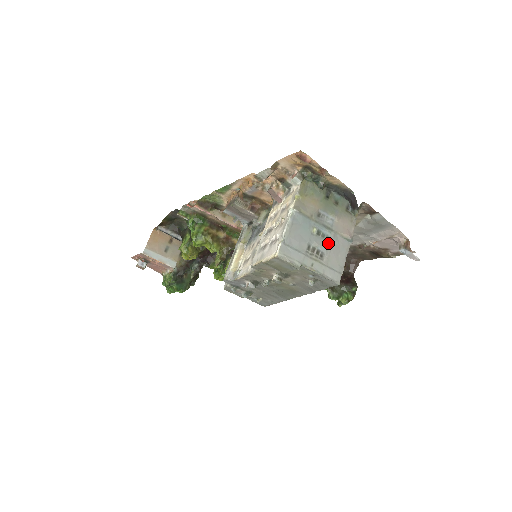
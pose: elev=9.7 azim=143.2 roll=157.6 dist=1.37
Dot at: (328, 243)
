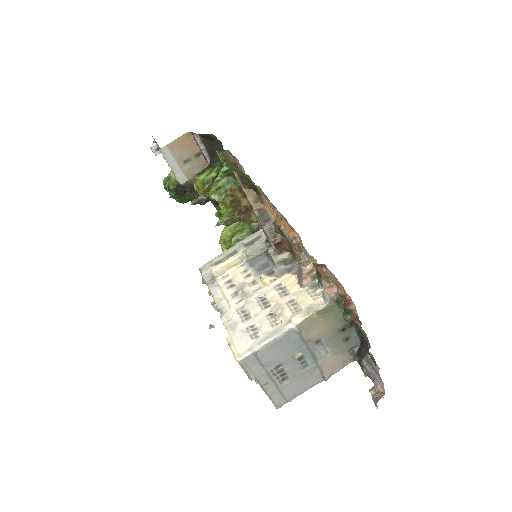
Dot at: (301, 371)
